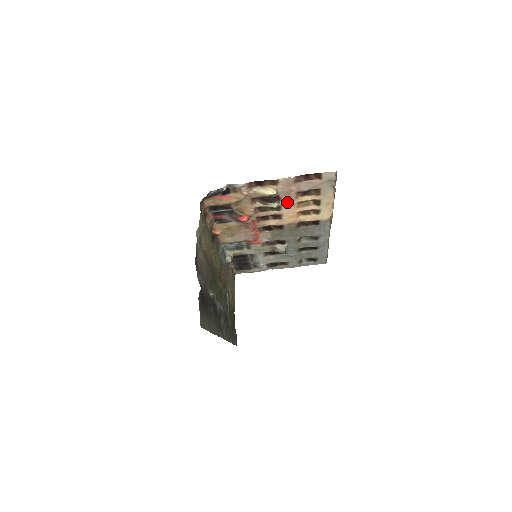
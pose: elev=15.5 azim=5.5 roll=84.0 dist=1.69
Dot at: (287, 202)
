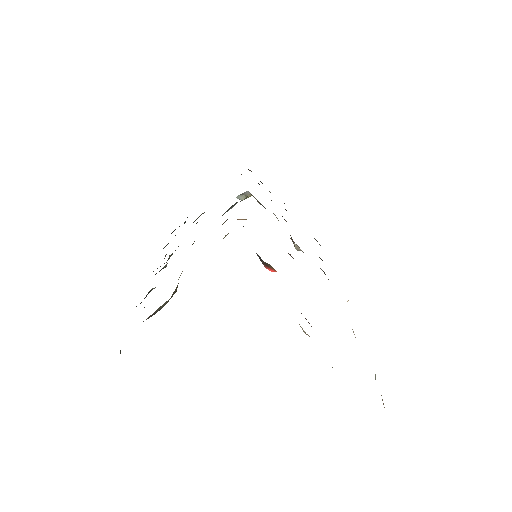
Dot at: occluded
